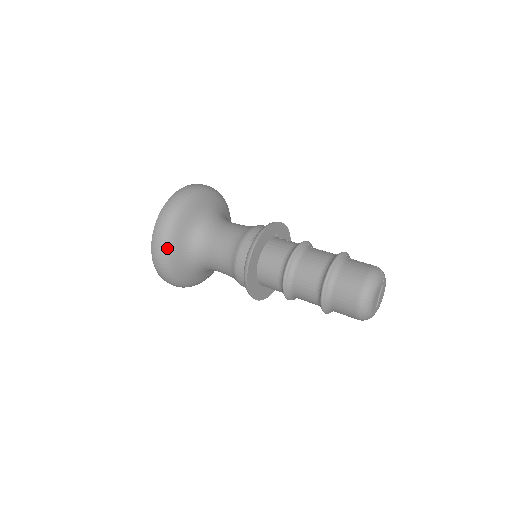
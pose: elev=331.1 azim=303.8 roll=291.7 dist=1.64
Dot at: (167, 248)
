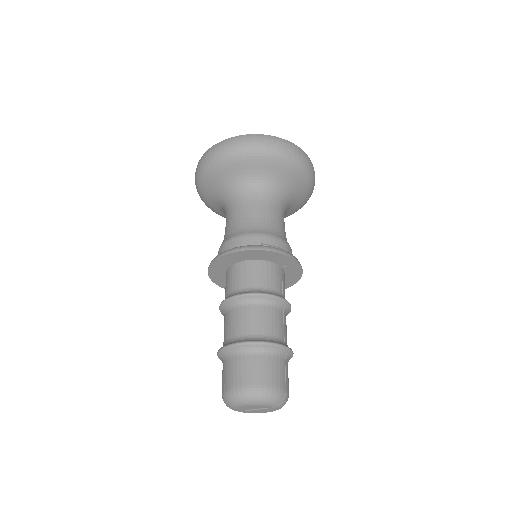
Dot at: (219, 161)
